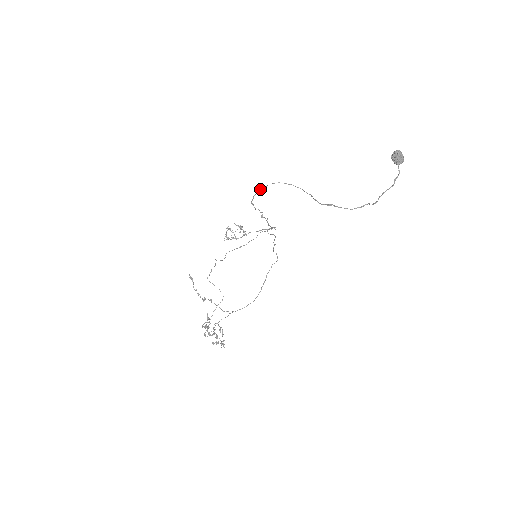
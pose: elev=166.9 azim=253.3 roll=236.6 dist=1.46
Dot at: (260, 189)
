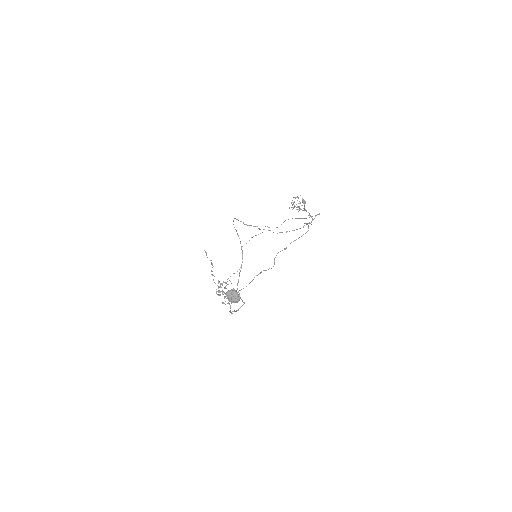
Dot at: occluded
